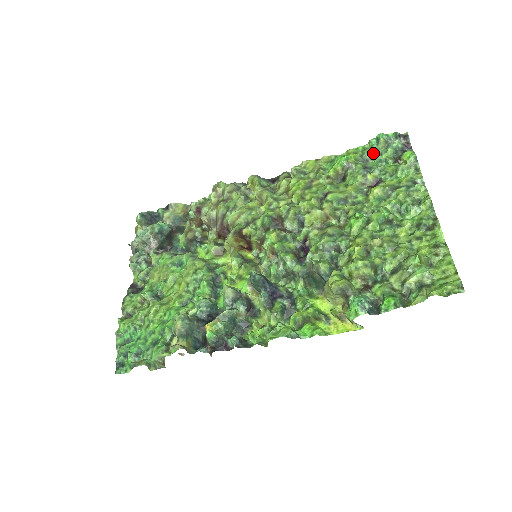
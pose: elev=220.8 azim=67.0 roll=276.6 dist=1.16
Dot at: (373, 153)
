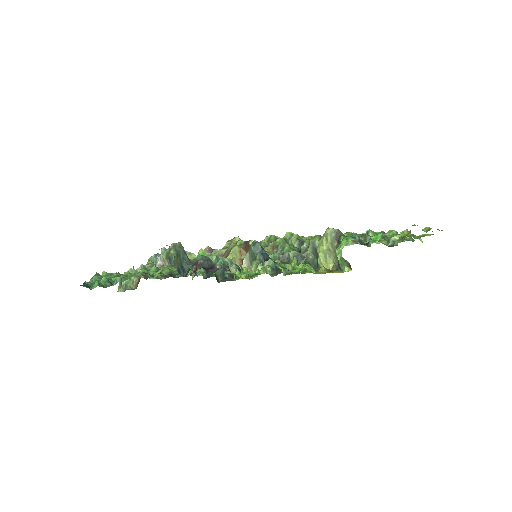
Dot at: occluded
